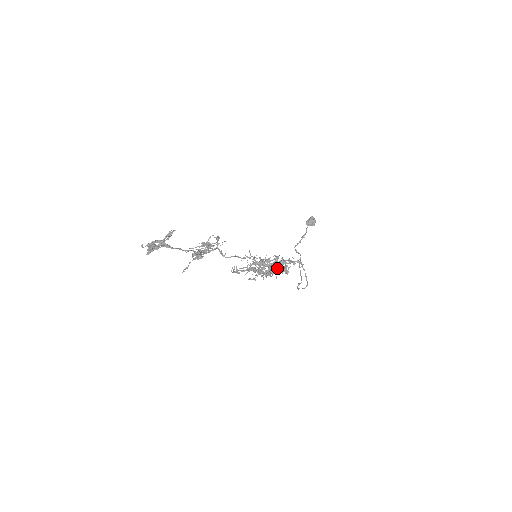
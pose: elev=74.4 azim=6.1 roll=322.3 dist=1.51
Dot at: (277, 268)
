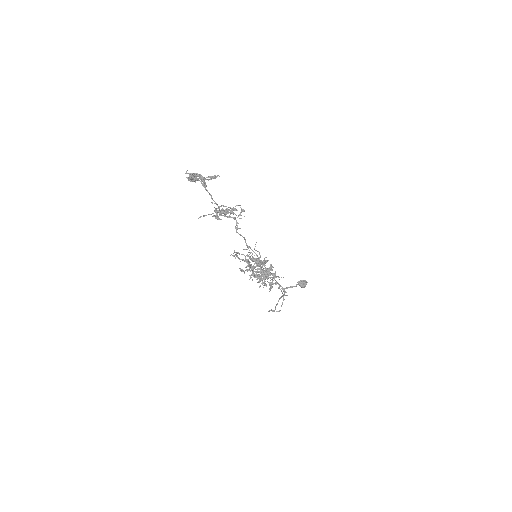
Dot at: (267, 274)
